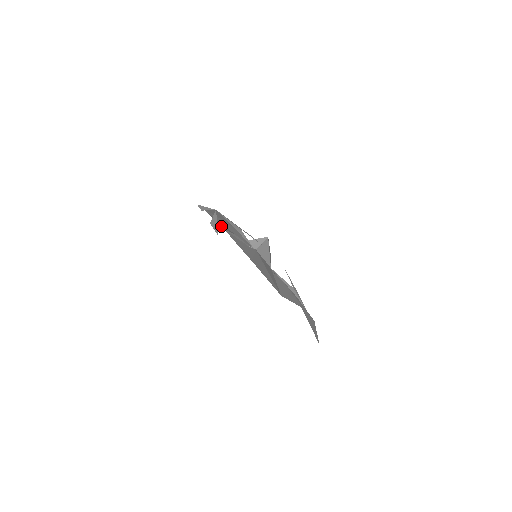
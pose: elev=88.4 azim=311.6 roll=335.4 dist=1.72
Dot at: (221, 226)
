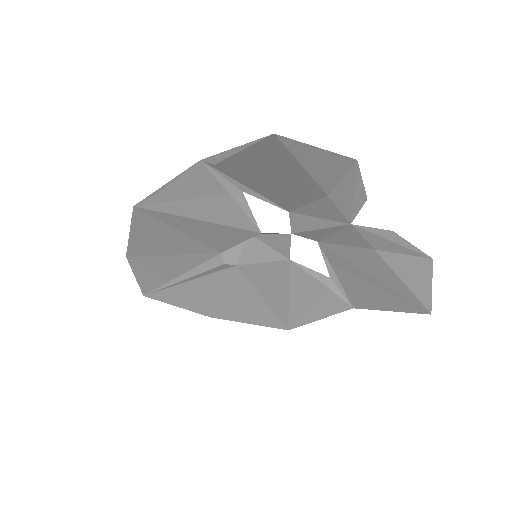
Dot at: (141, 289)
